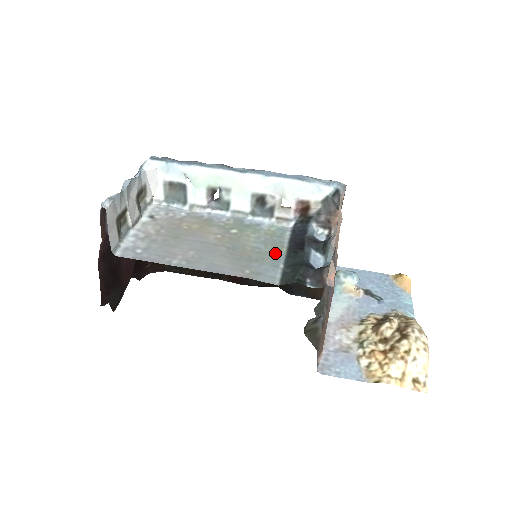
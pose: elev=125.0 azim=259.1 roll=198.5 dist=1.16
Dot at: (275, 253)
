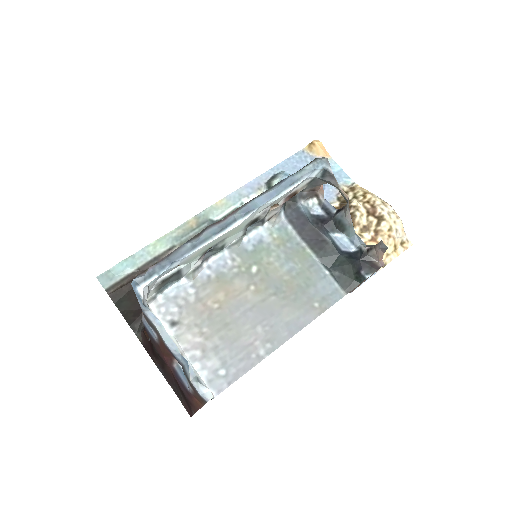
Dot at: (308, 262)
